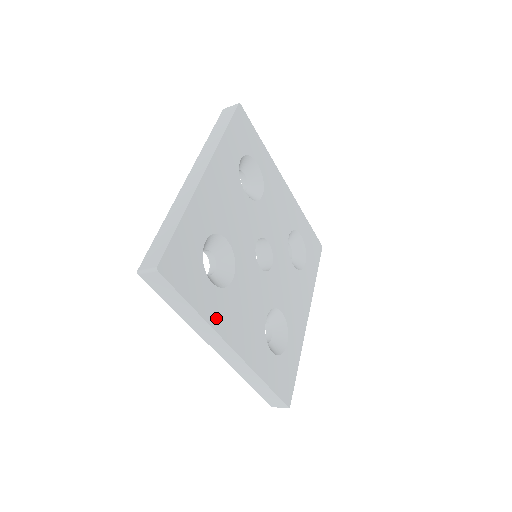
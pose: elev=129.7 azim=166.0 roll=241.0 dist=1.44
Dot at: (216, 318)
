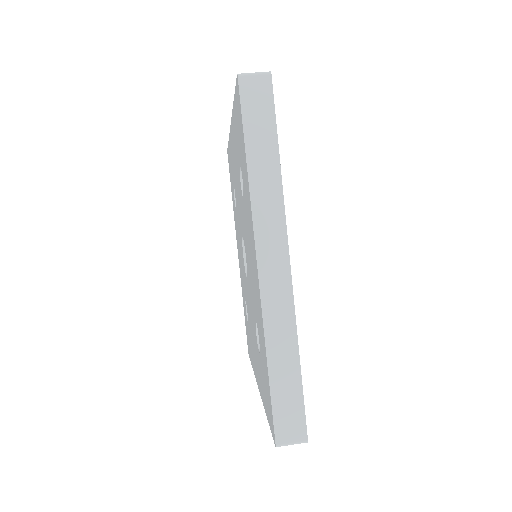
Dot at: occluded
